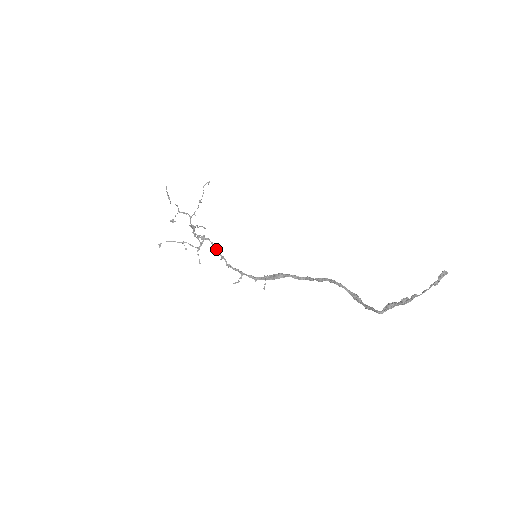
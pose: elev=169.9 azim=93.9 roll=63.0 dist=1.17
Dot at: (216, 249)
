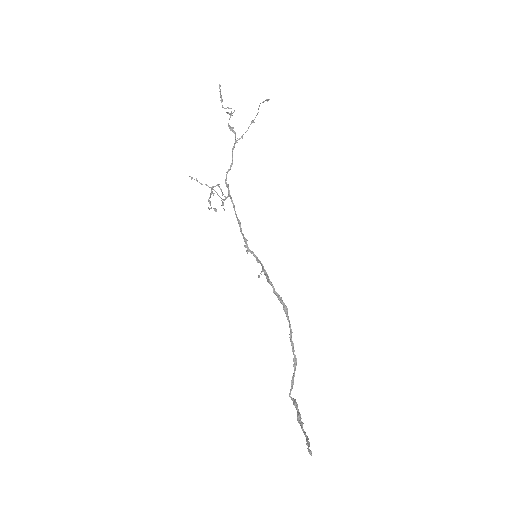
Dot at: occluded
